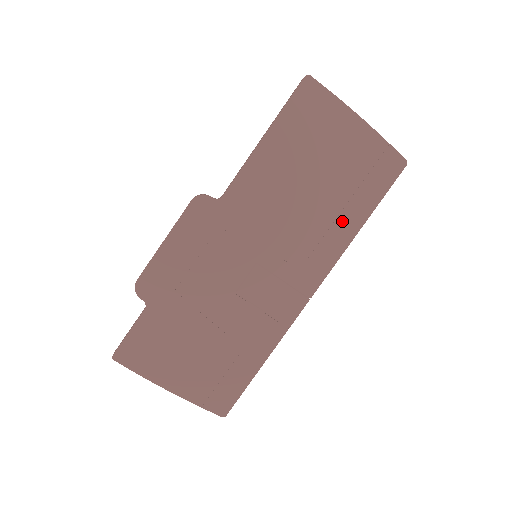
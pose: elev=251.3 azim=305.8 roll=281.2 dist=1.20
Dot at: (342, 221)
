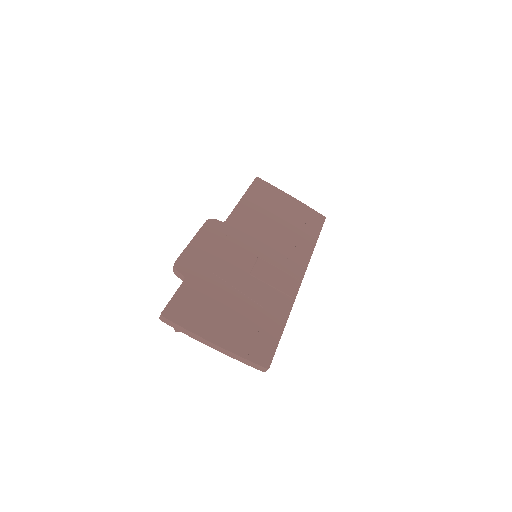
Dot at: (303, 240)
